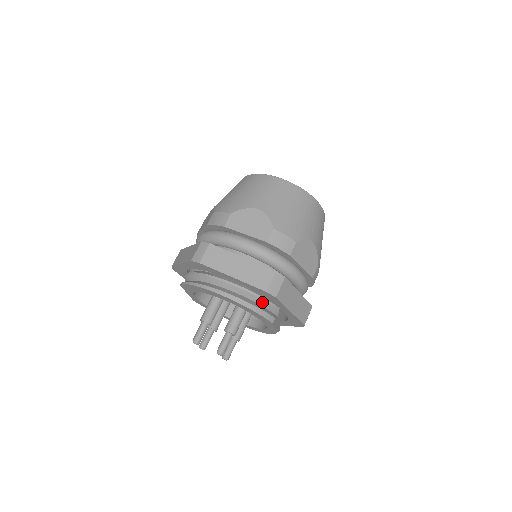
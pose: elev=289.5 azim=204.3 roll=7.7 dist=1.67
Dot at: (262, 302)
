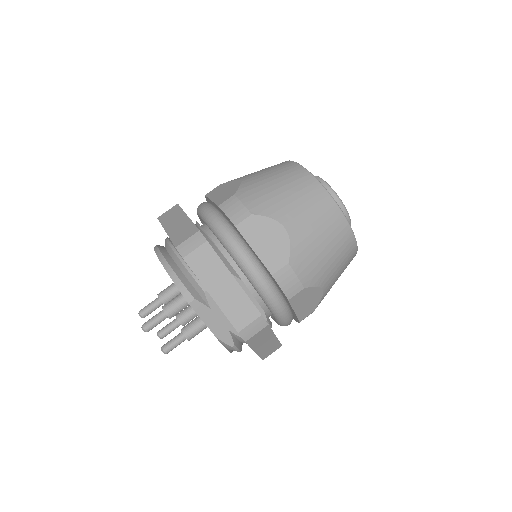
Dot at: (186, 272)
